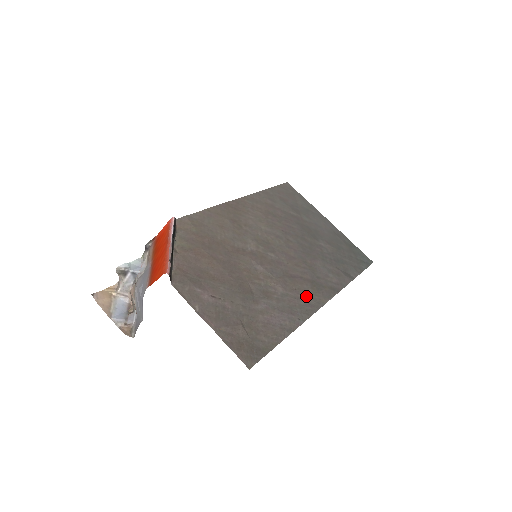
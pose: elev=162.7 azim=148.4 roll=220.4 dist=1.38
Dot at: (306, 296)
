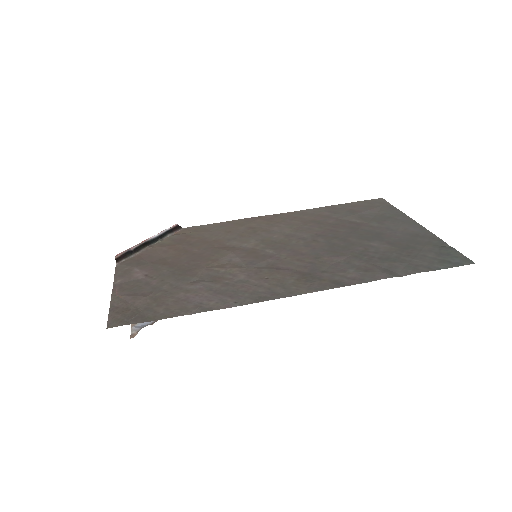
Dot at: (277, 285)
